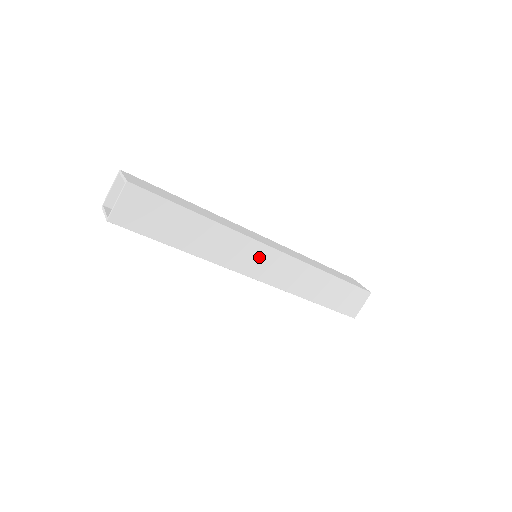
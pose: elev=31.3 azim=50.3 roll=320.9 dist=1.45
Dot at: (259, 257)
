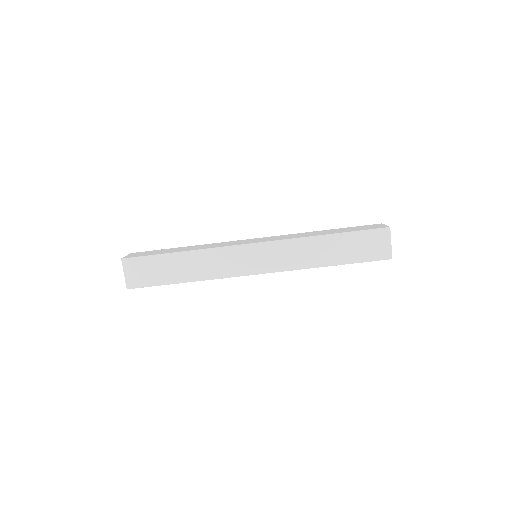
Dot at: (248, 256)
